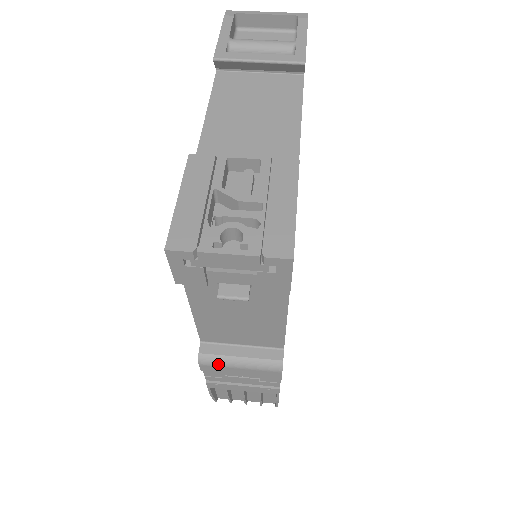
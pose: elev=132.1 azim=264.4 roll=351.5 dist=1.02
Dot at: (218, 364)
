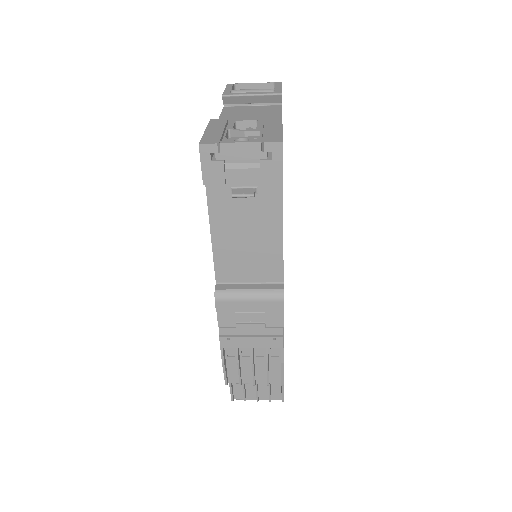
Dot at: (231, 298)
